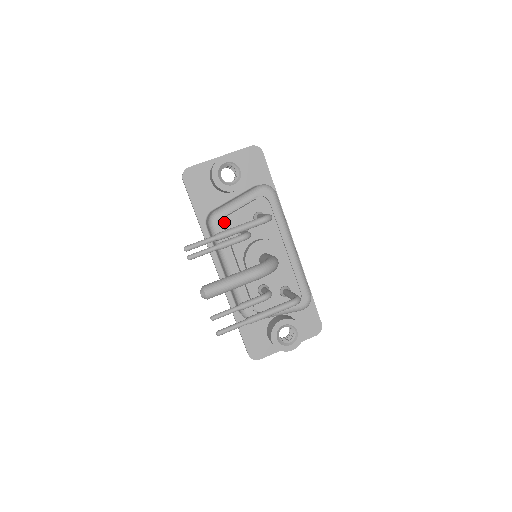
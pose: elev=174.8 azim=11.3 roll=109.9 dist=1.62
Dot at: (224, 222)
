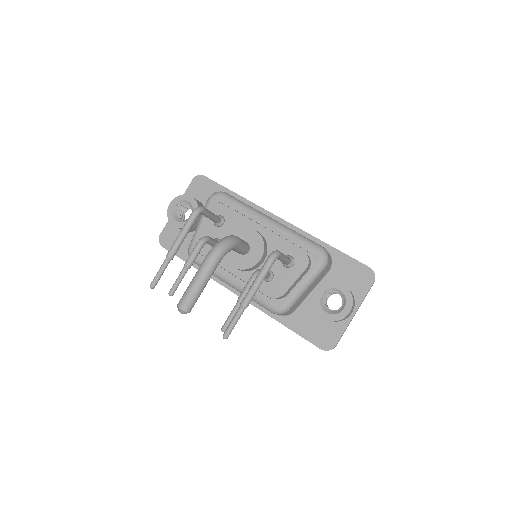
Dot at: occluded
